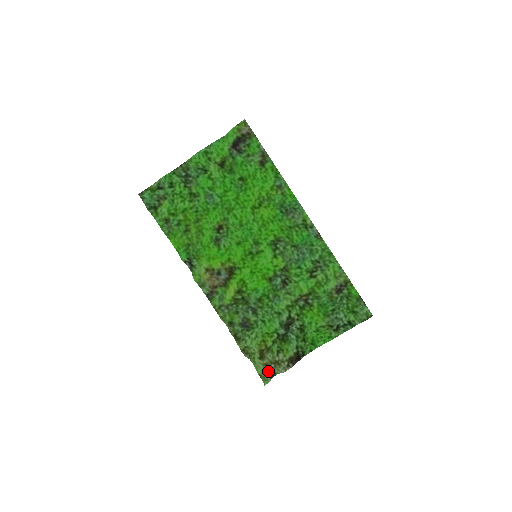
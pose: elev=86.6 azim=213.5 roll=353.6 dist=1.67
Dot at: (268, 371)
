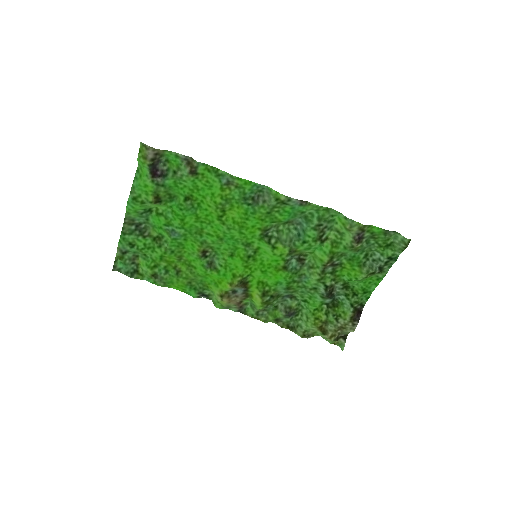
Dot at: (338, 337)
